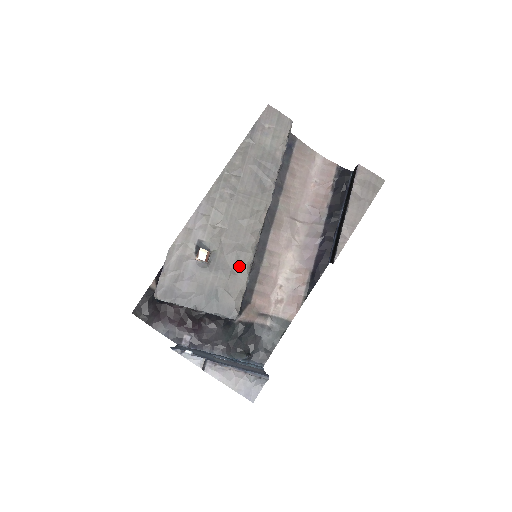
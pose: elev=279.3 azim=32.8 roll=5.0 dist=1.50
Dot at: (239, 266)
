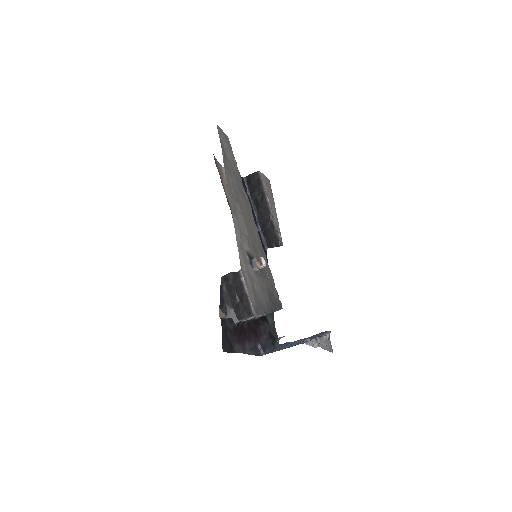
Dot at: occluded
